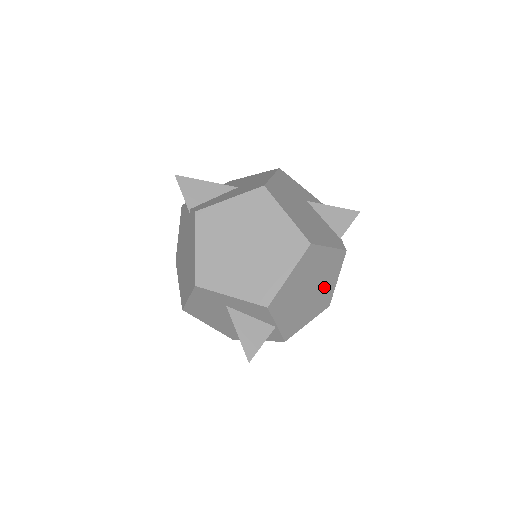
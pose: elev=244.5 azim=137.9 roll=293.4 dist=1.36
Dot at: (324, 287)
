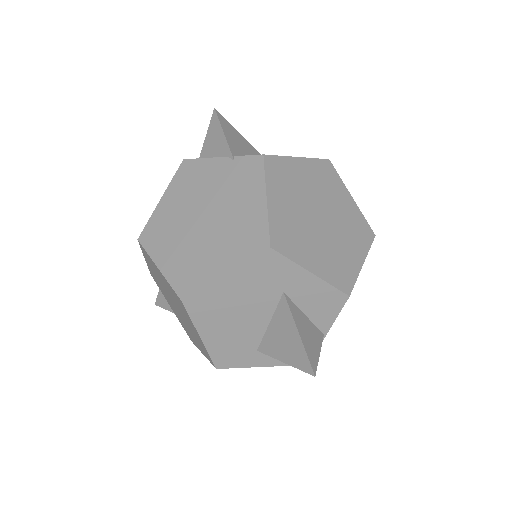
Dot at: occluded
